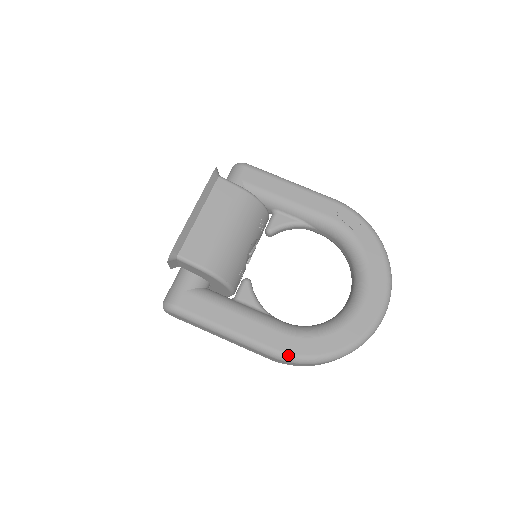
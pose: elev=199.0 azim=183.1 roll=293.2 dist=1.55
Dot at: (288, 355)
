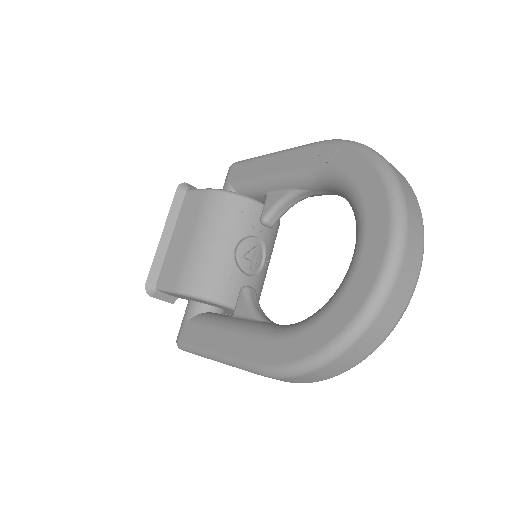
Dot at: (272, 368)
